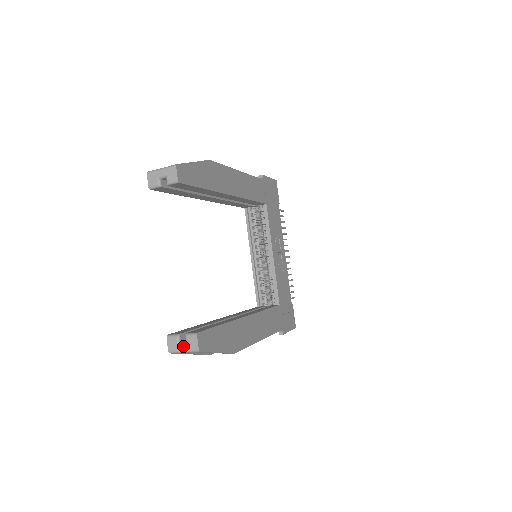
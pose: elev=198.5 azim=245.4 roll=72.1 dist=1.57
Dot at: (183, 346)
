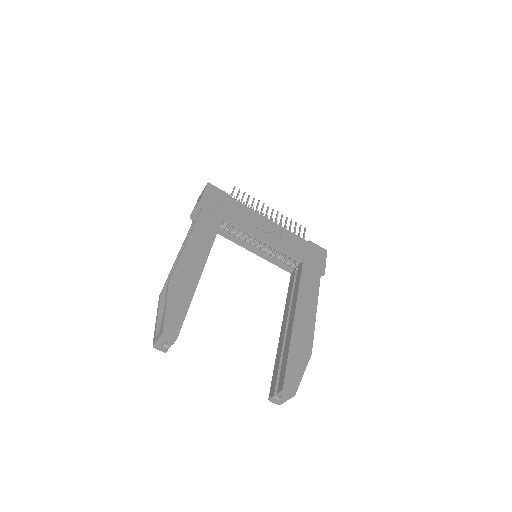
Dot at: (283, 399)
